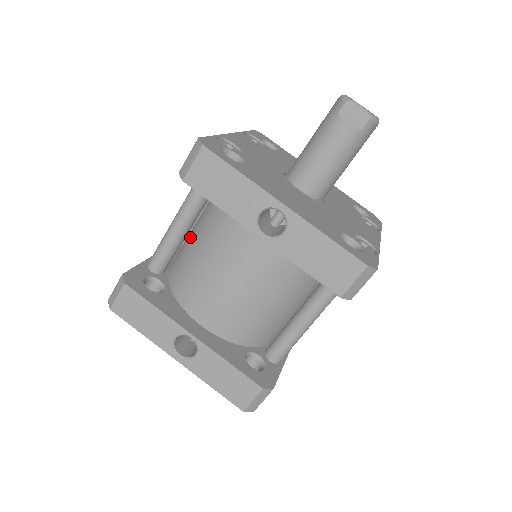
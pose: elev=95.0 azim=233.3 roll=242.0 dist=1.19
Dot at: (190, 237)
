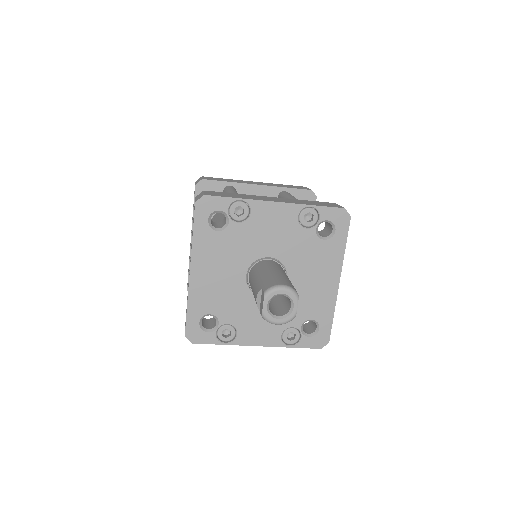
Dot at: occluded
